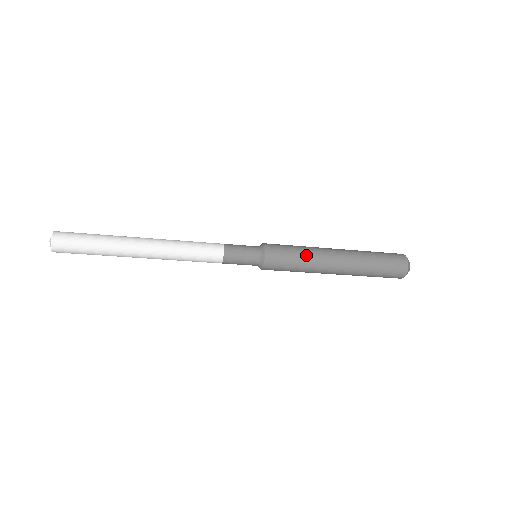
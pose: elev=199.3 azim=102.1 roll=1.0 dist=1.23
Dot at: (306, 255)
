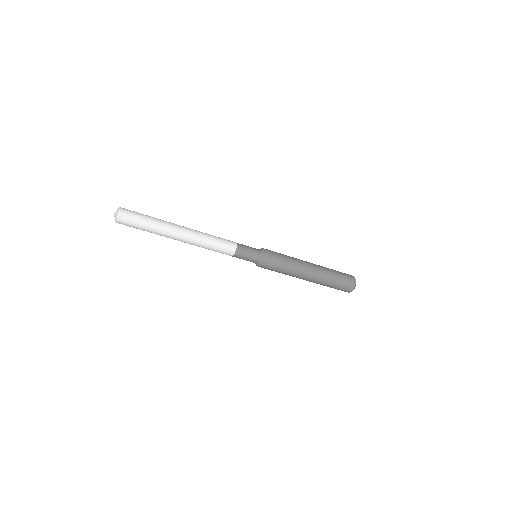
Dot at: (289, 256)
